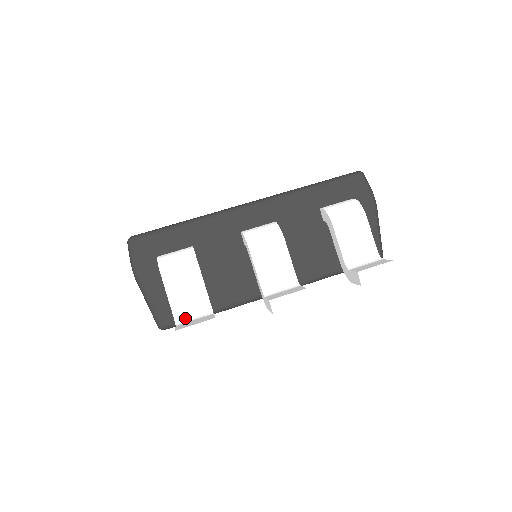
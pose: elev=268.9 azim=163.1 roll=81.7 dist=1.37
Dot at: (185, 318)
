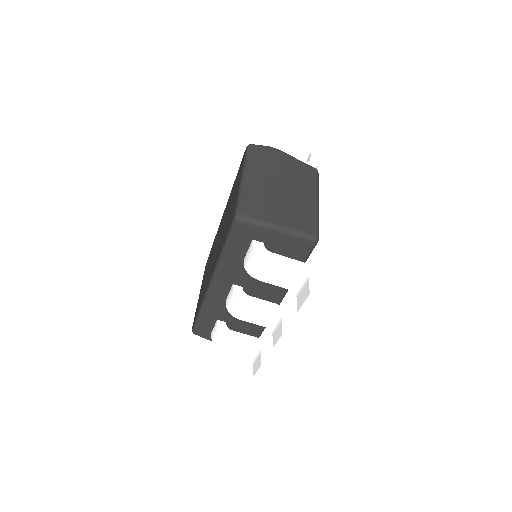
Dot at: (253, 357)
